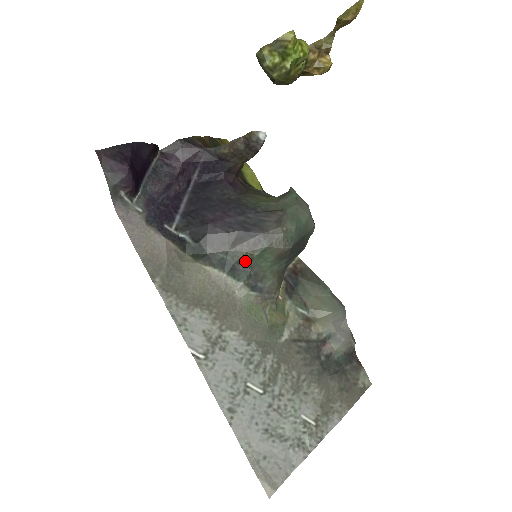
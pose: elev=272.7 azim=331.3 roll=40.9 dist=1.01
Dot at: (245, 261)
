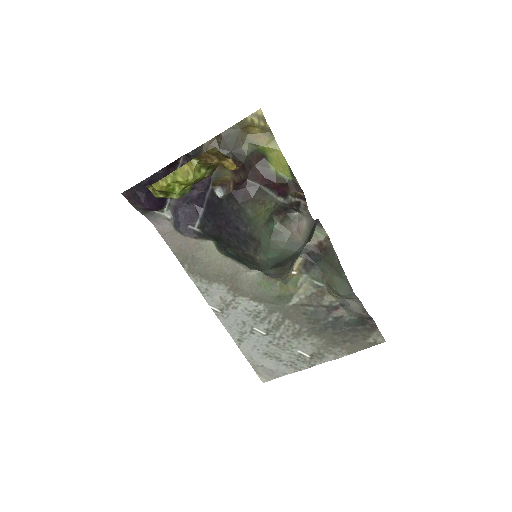
Dot at: (246, 260)
